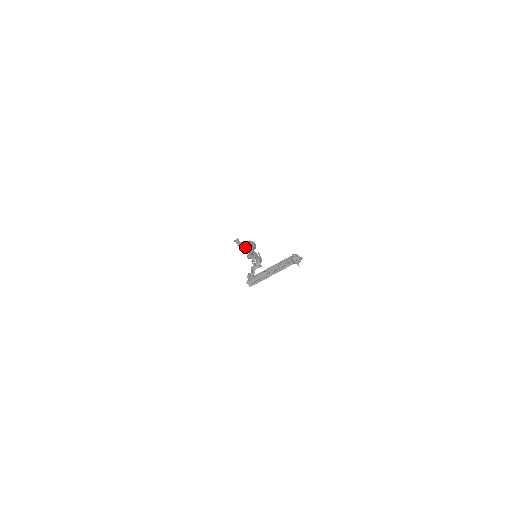
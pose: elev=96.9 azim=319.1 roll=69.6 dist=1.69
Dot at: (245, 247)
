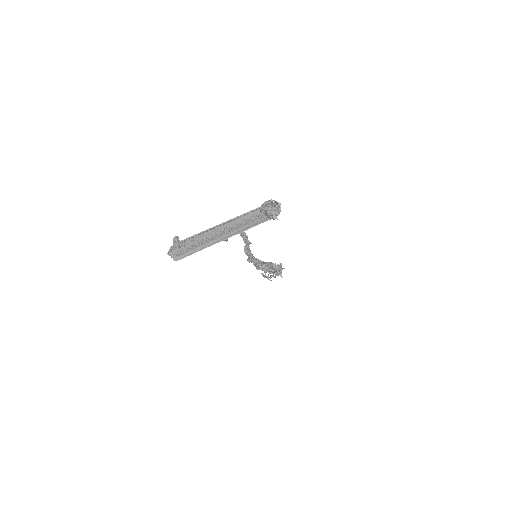
Dot at: occluded
